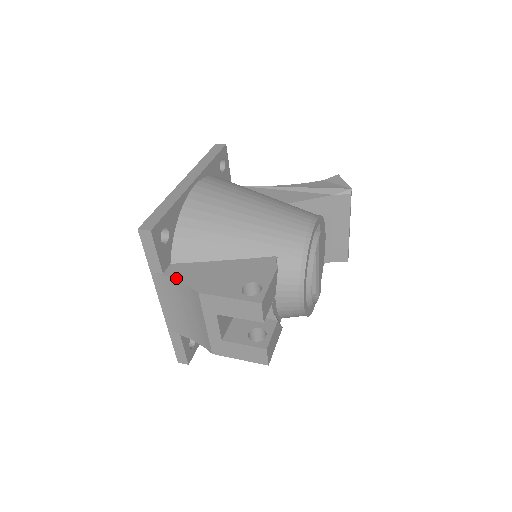
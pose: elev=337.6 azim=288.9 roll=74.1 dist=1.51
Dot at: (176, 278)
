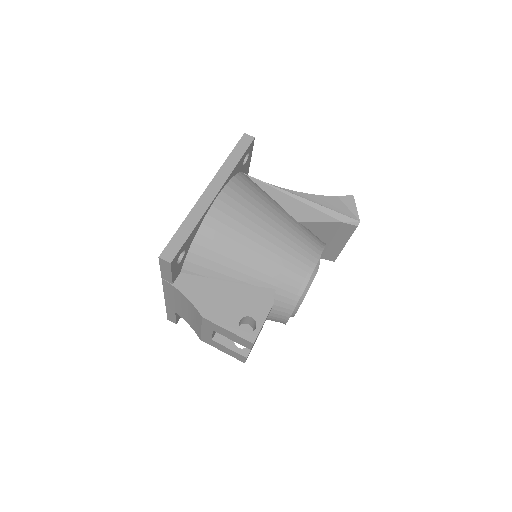
Dot at: (184, 293)
